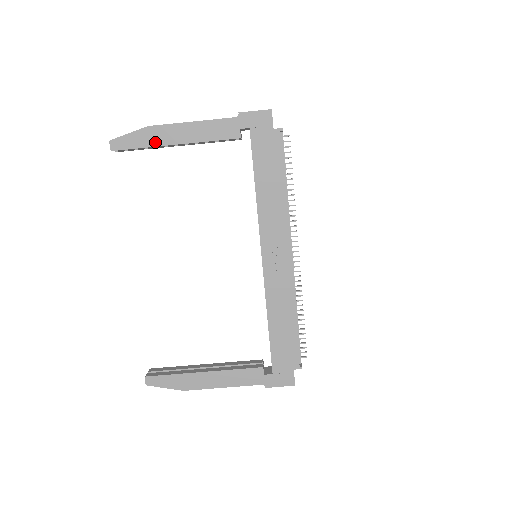
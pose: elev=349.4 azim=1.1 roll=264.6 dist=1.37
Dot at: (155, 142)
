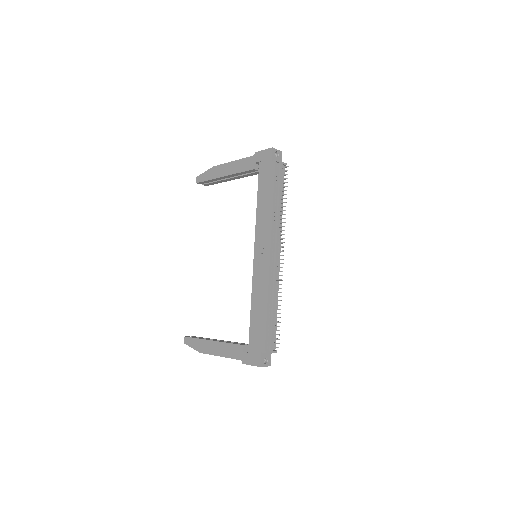
Dot at: (214, 176)
